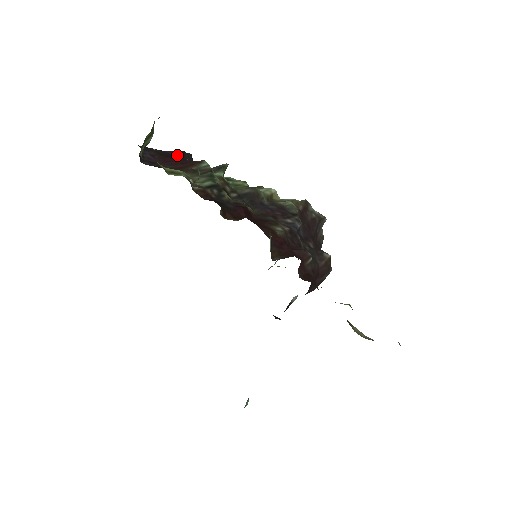
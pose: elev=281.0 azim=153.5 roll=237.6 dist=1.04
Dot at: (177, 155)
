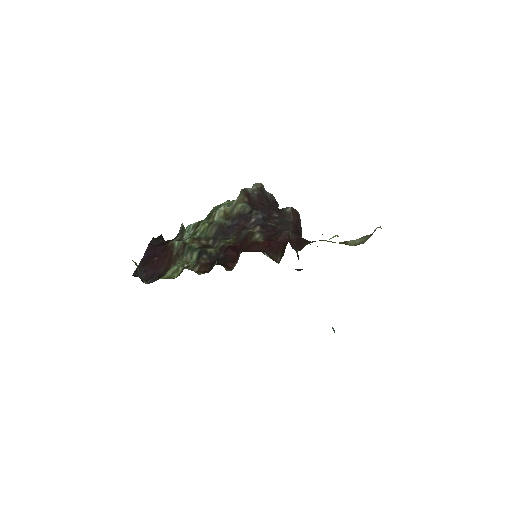
Dot at: (151, 251)
